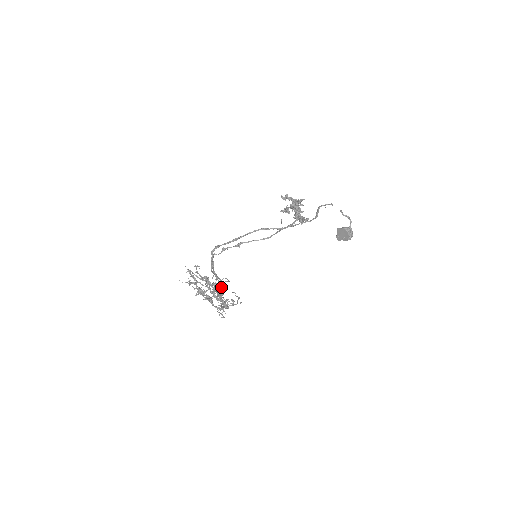
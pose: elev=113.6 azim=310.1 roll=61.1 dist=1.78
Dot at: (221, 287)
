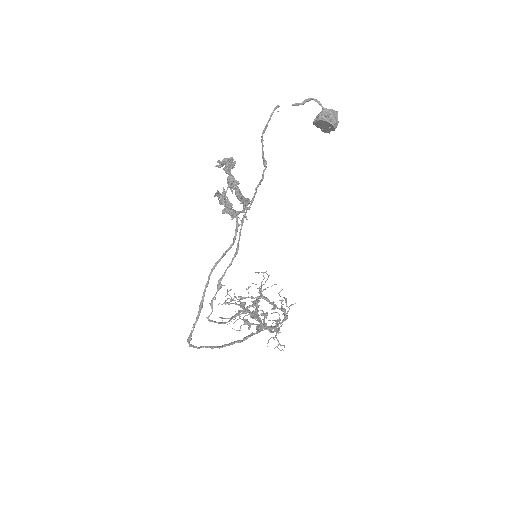
Dot at: (247, 338)
